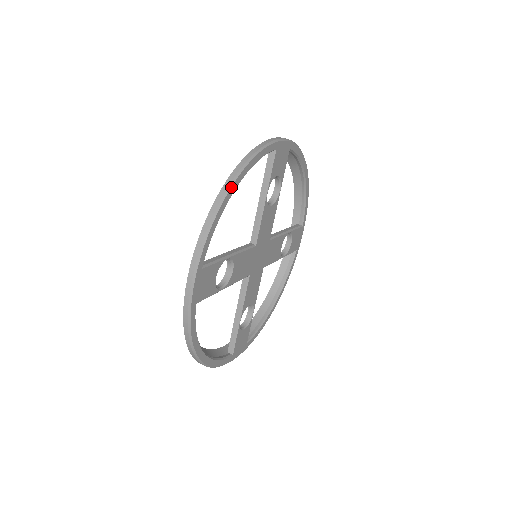
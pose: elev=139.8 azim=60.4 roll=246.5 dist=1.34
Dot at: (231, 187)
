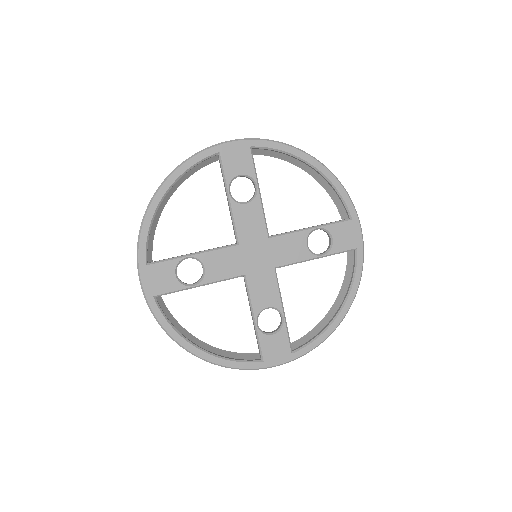
Dot at: (314, 159)
